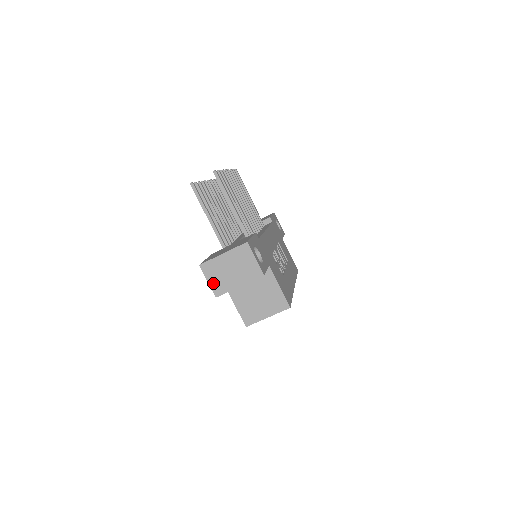
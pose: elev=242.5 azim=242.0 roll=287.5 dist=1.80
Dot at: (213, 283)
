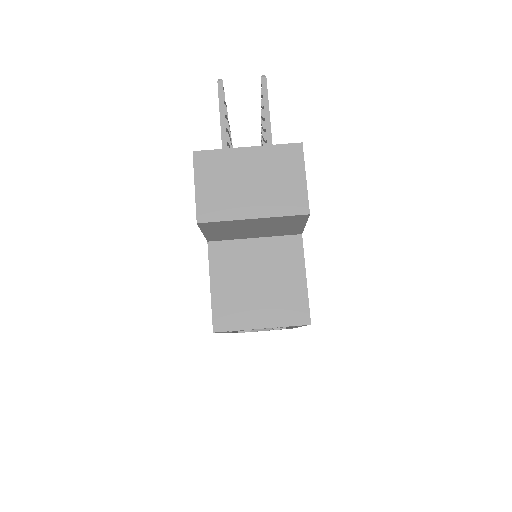
Dot at: (204, 193)
